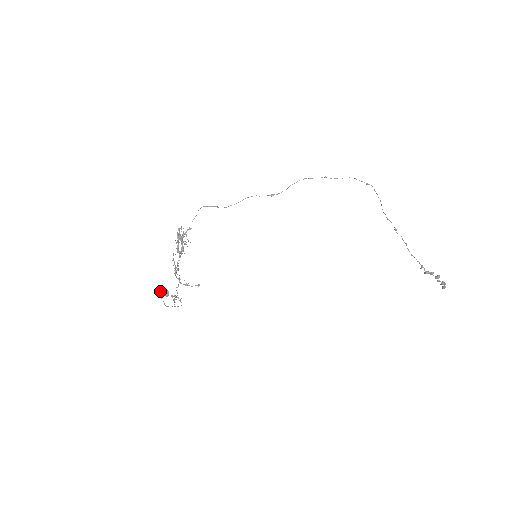
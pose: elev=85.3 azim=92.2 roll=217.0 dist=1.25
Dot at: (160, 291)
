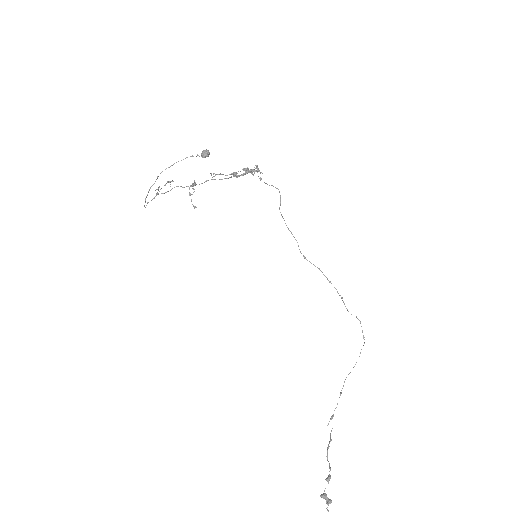
Dot at: occluded
